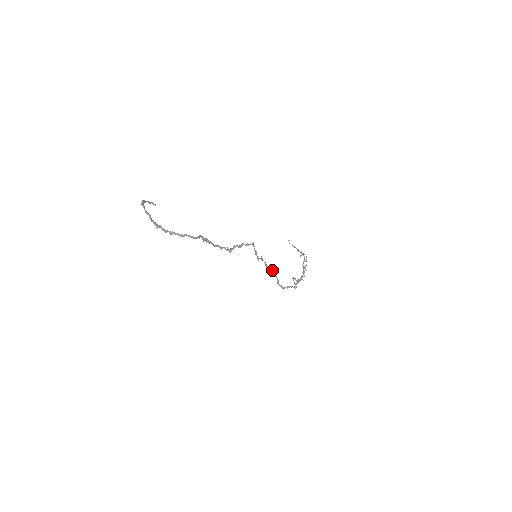
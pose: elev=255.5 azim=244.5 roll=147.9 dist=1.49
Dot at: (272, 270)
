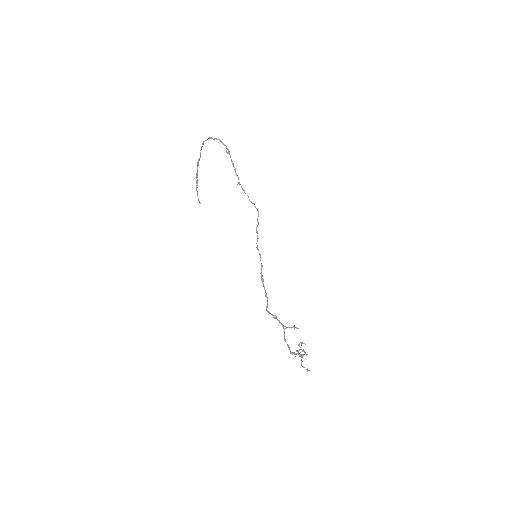
Dot at: (265, 292)
